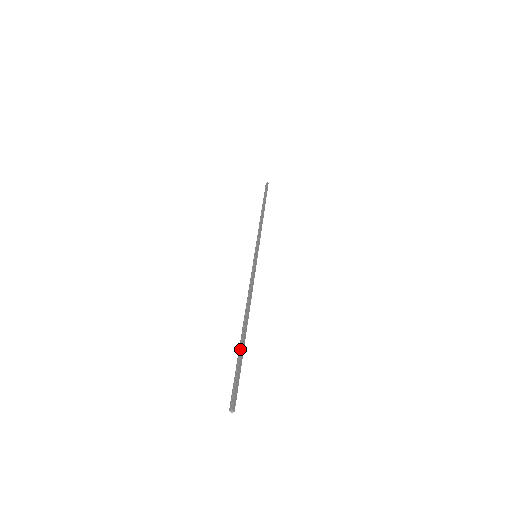
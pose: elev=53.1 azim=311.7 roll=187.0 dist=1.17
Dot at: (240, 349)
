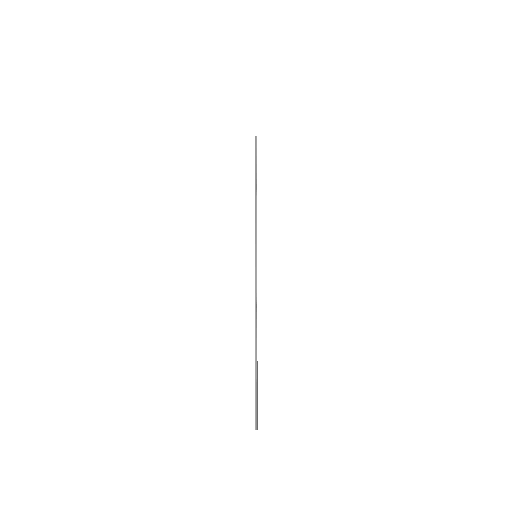
Dot at: (257, 372)
